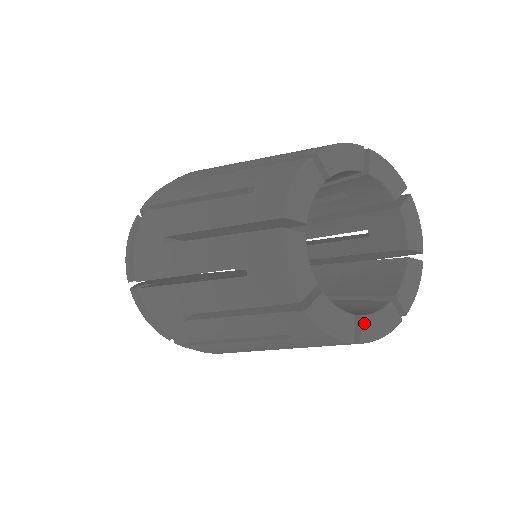
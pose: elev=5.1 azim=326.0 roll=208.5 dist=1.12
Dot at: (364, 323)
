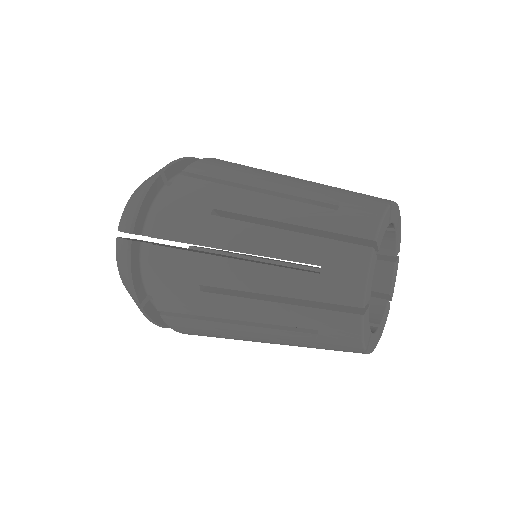
Dot at: (391, 294)
